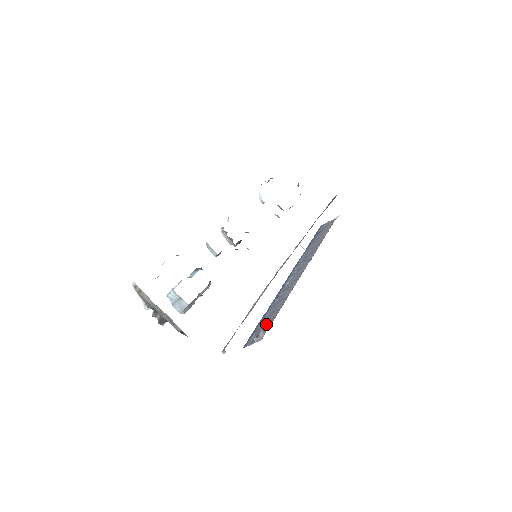
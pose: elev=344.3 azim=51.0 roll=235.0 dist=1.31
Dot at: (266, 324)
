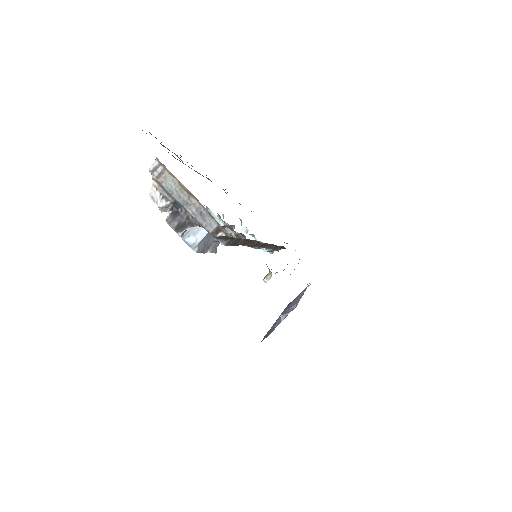
Dot at: occluded
